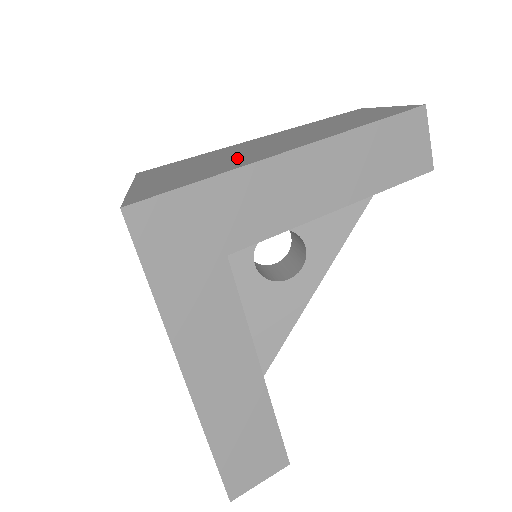
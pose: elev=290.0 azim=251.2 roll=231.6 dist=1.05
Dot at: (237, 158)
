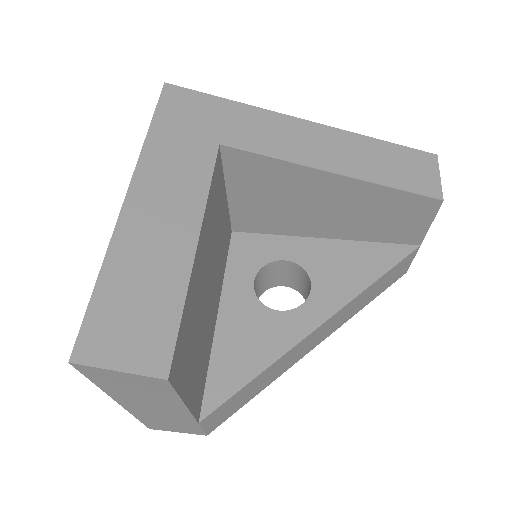
Dot at: occluded
